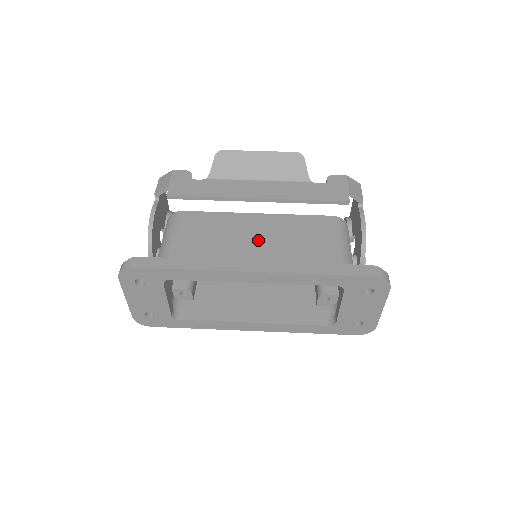
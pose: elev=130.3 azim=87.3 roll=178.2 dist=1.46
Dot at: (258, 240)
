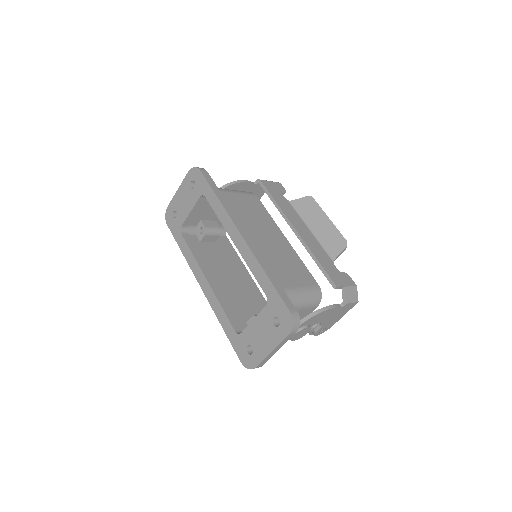
Dot at: (266, 238)
